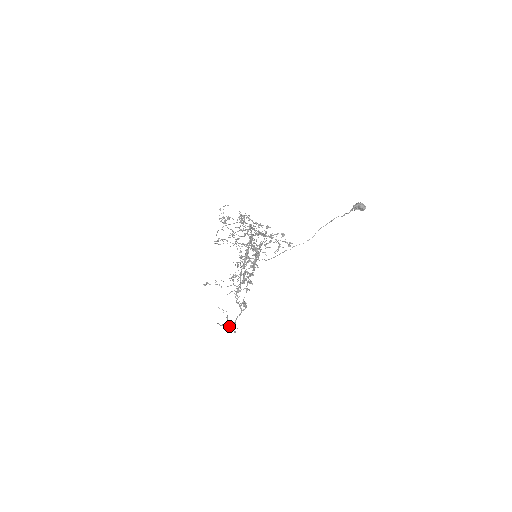
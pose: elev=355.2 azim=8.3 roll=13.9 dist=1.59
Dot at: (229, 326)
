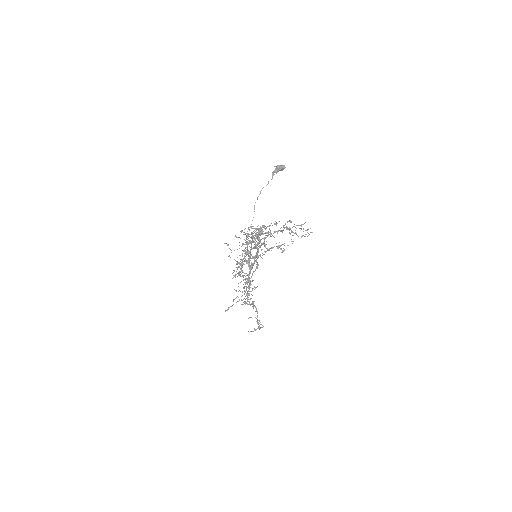
Dot at: occluded
